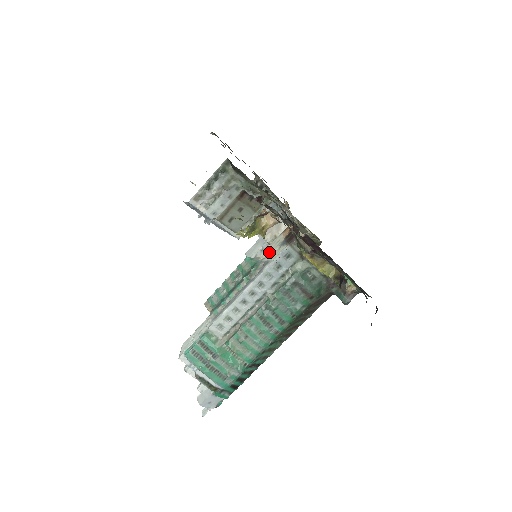
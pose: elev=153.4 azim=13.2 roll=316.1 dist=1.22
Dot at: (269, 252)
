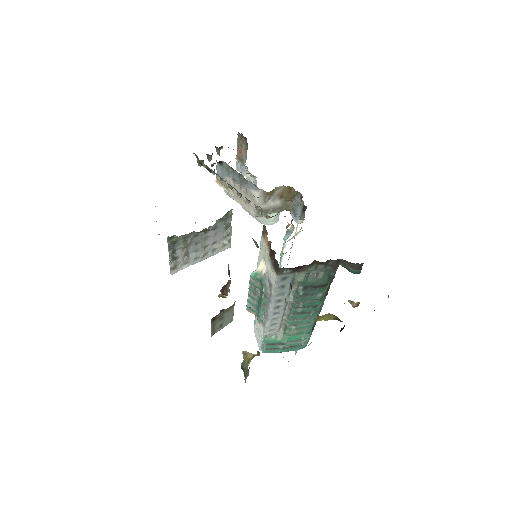
Dot at: (265, 263)
